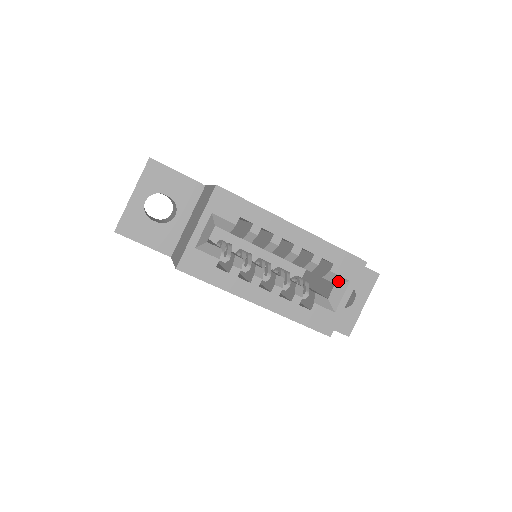
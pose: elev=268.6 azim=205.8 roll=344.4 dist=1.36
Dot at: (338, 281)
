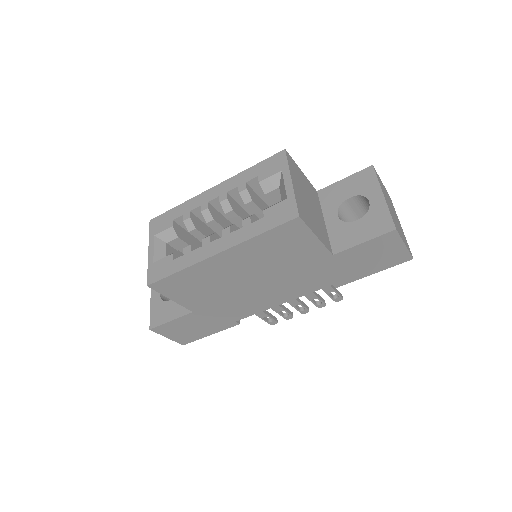
Dot at: (277, 183)
